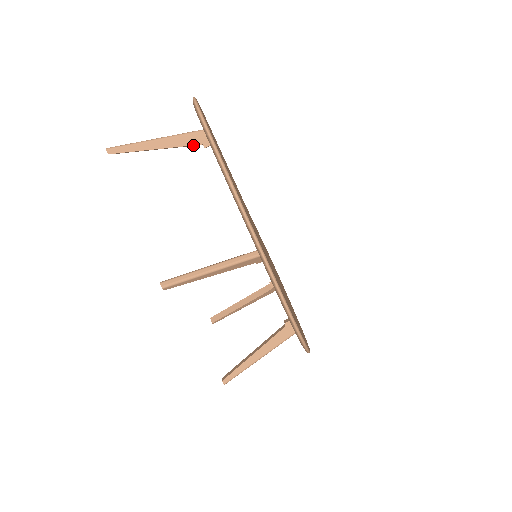
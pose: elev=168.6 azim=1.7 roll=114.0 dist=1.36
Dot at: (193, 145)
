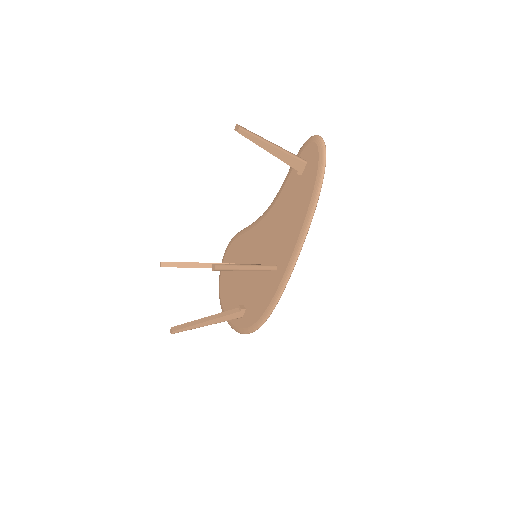
Dot at: (292, 166)
